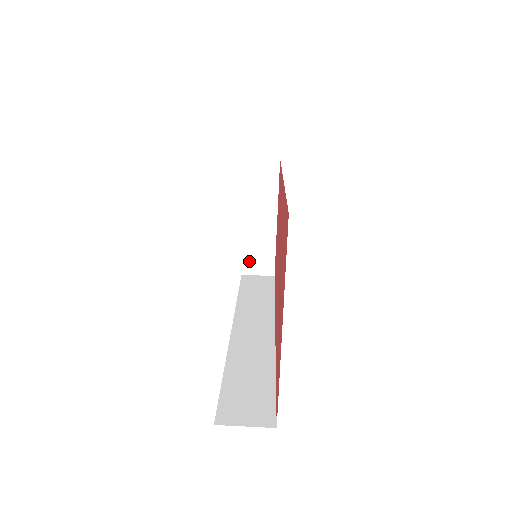
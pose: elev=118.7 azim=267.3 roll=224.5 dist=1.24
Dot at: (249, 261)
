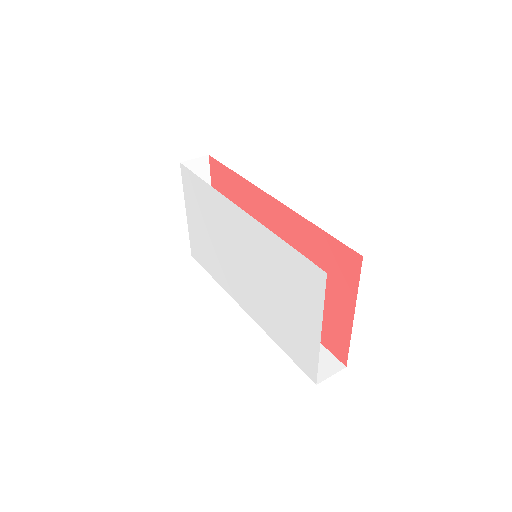
Dot at: occluded
